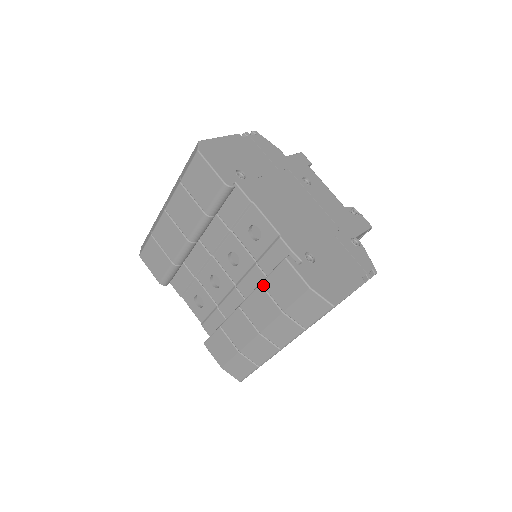
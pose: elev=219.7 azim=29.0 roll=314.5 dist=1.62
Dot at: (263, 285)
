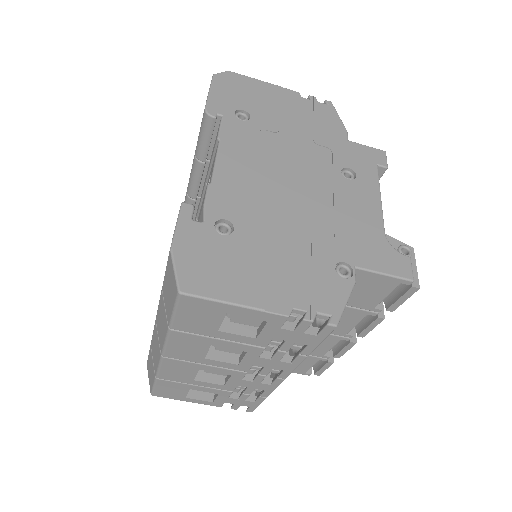
Dot at: occluded
